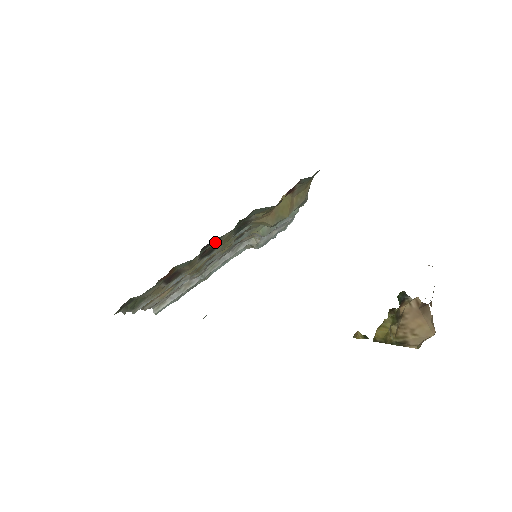
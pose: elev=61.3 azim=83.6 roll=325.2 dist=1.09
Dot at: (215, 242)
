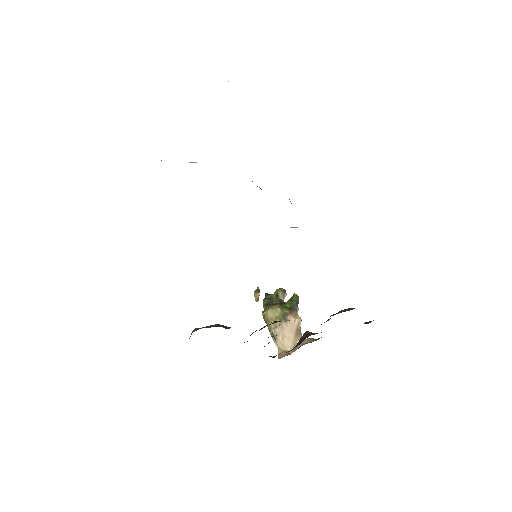
Dot at: occluded
